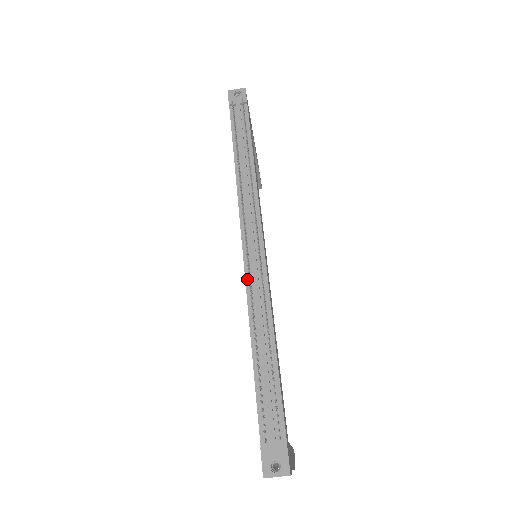
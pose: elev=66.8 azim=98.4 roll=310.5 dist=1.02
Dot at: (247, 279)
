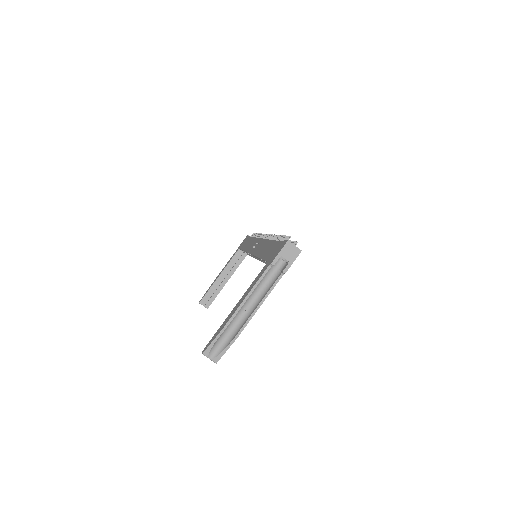
Dot at: occluded
